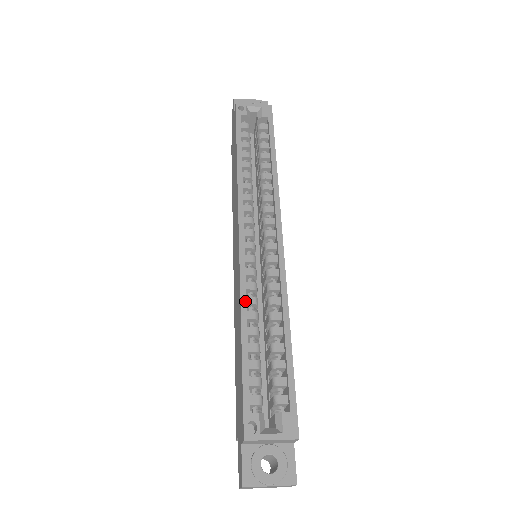
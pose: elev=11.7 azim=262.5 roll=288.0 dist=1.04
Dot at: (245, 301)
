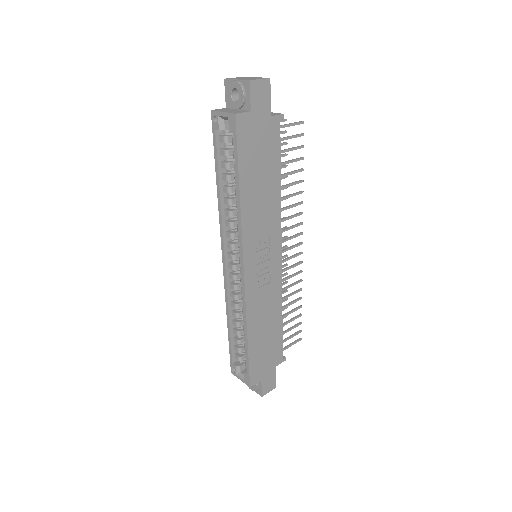
Dot at: (228, 307)
